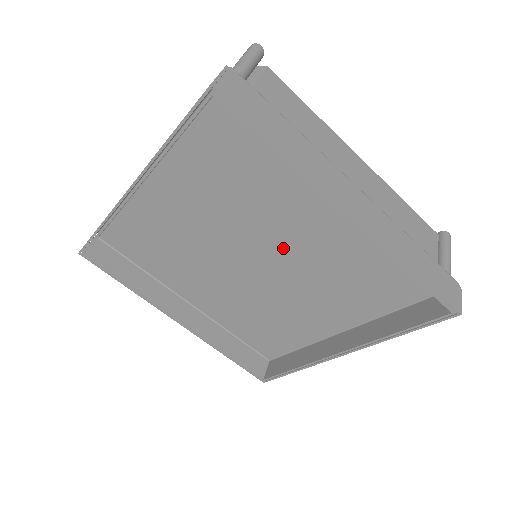
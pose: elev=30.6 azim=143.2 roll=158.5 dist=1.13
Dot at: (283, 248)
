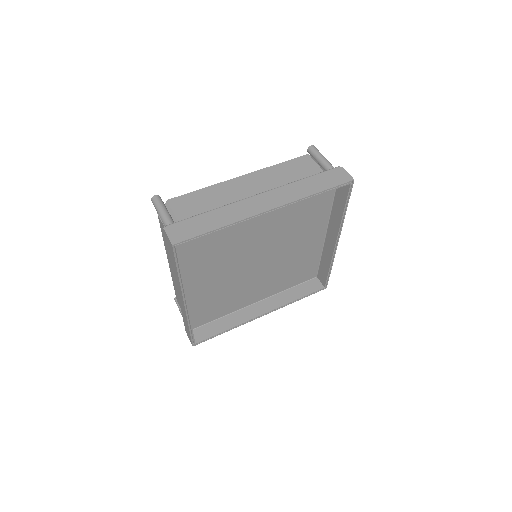
Dot at: (262, 242)
